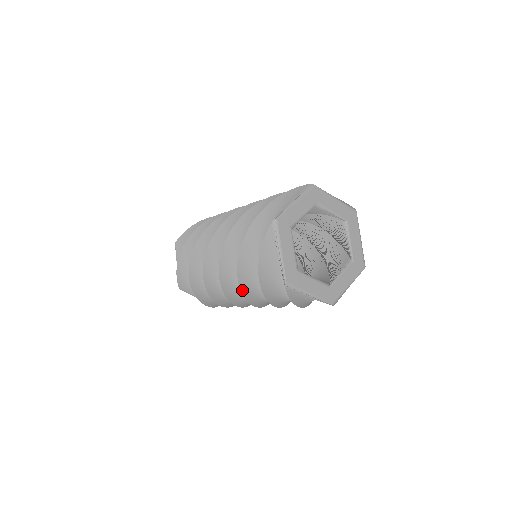
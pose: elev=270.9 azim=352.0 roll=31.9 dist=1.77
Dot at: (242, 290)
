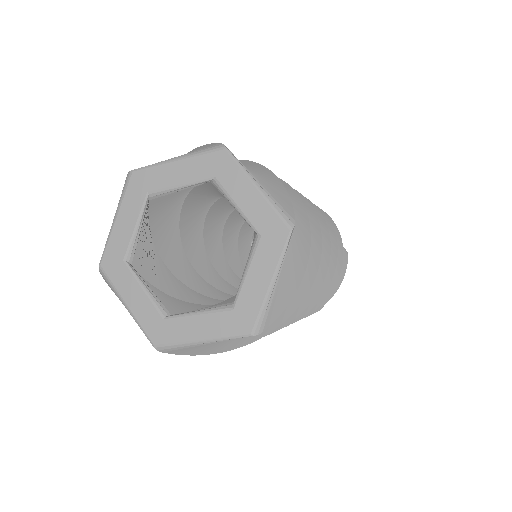
Dot at: occluded
